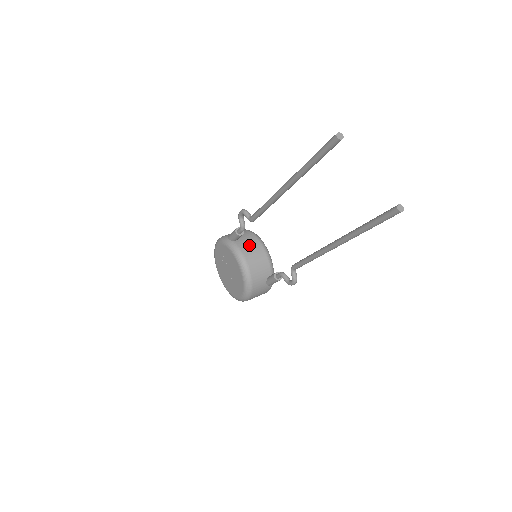
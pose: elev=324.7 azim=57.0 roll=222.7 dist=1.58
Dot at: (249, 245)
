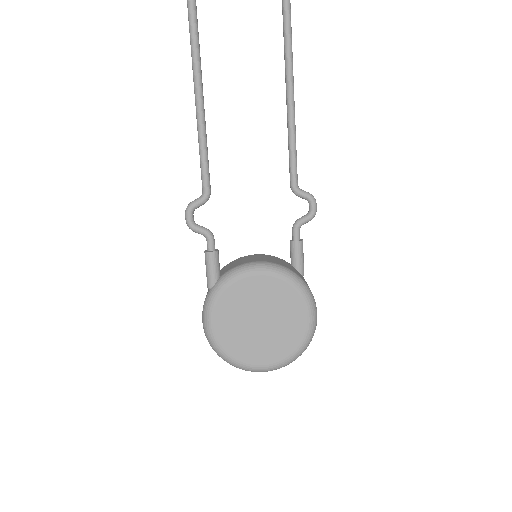
Dot at: (236, 263)
